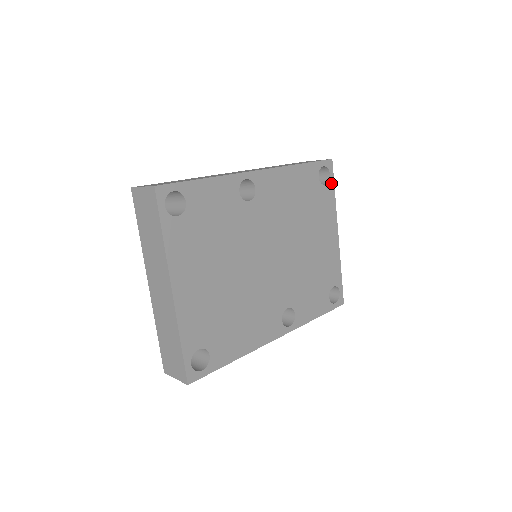
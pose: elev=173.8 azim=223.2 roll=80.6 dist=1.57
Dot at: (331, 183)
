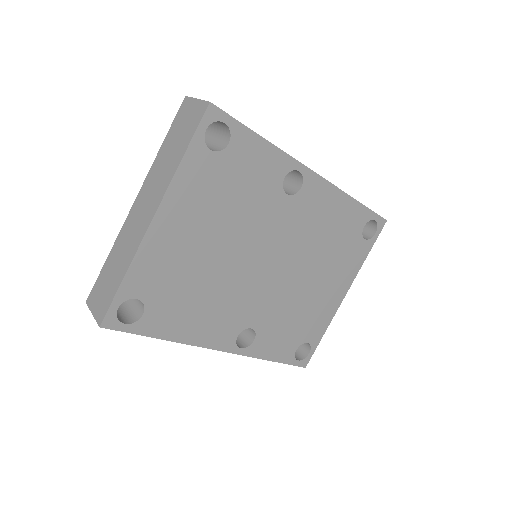
Dot at: (371, 242)
